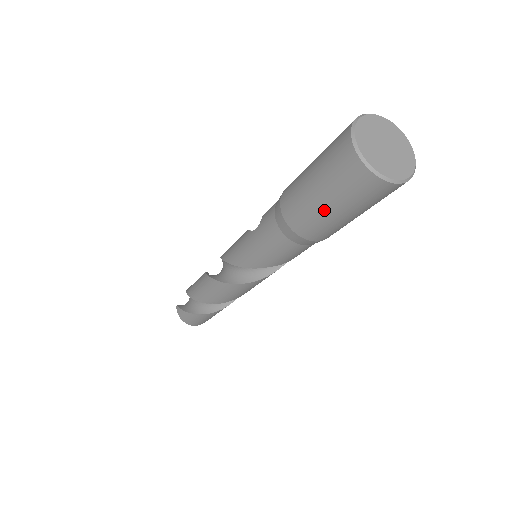
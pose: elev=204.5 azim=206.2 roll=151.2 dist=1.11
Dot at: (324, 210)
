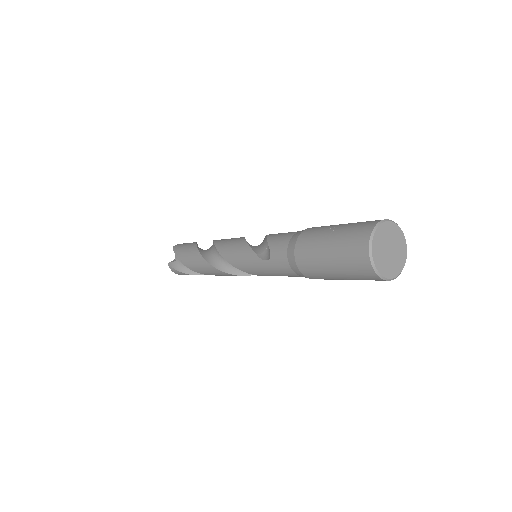
Dot at: (340, 279)
